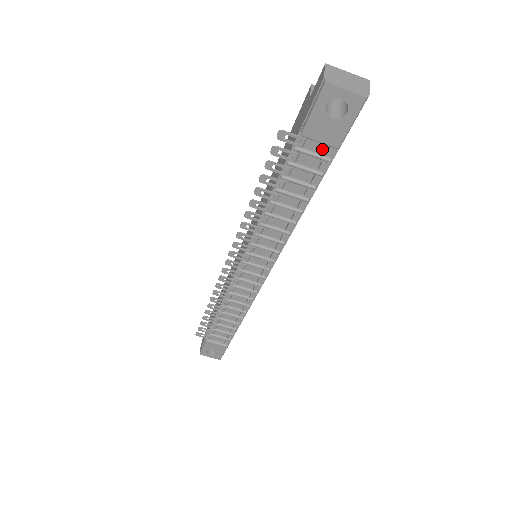
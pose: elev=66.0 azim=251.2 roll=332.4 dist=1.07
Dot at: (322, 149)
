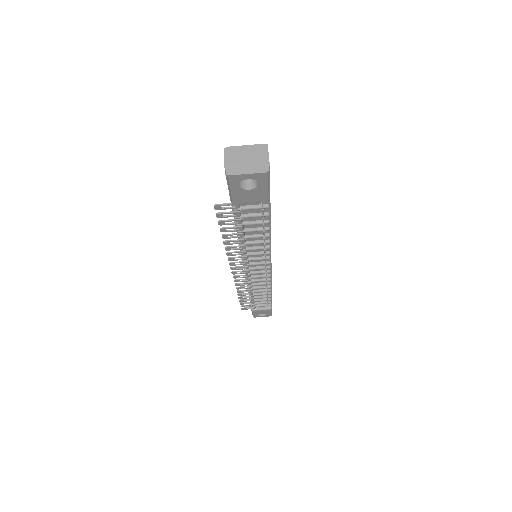
Dot at: occluded
